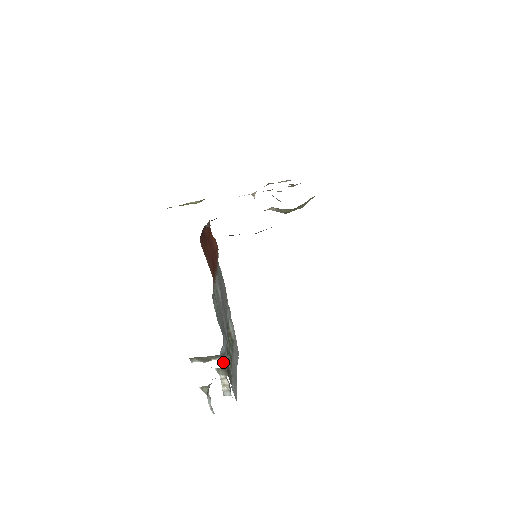
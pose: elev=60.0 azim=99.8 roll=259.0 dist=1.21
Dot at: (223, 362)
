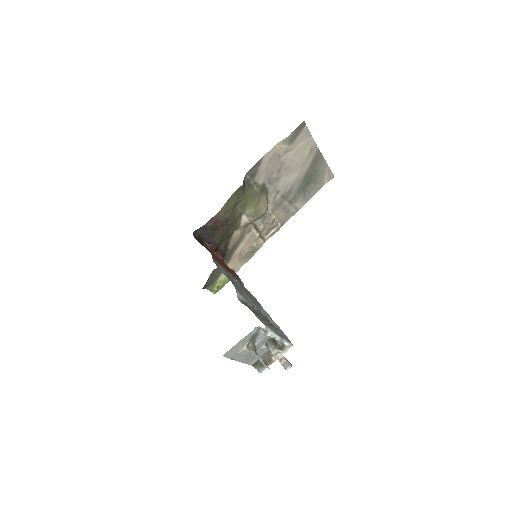
Dot at: occluded
